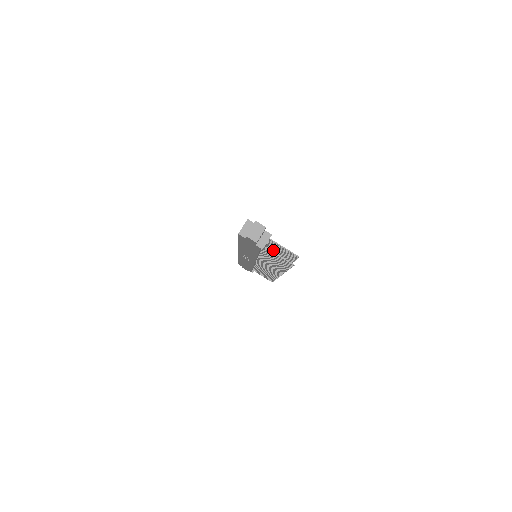
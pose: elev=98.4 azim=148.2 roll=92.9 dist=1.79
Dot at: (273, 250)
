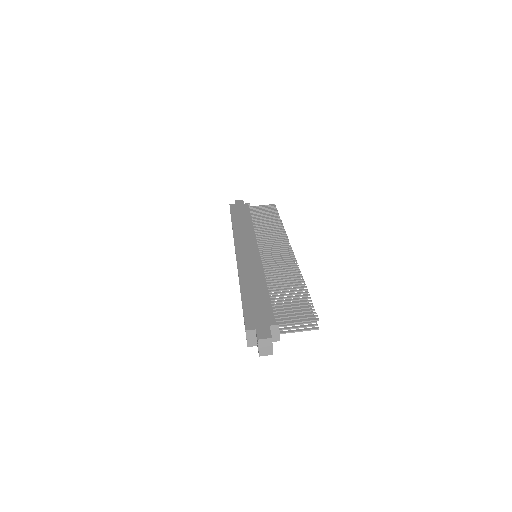
Dot at: (280, 294)
